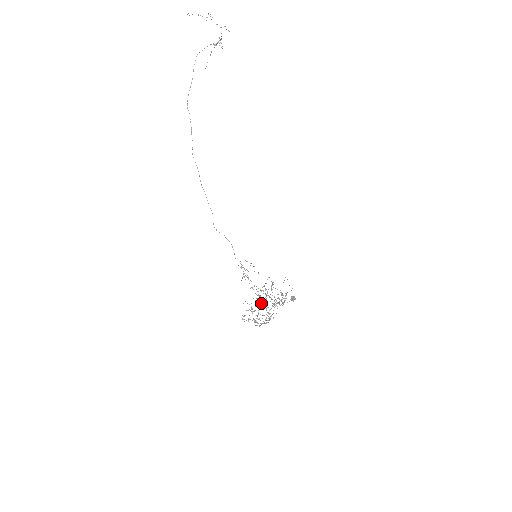
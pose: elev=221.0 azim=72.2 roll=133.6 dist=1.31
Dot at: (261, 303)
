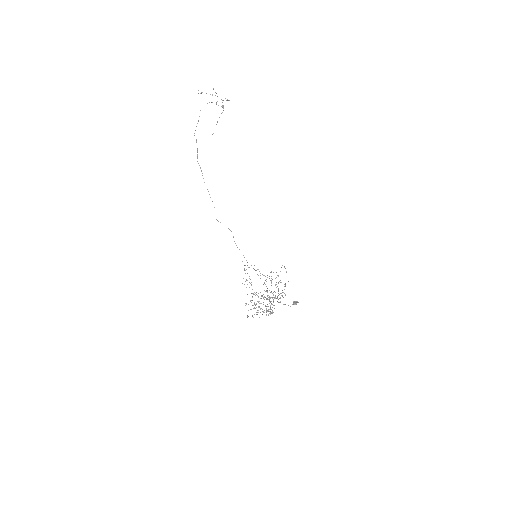
Dot at: occluded
